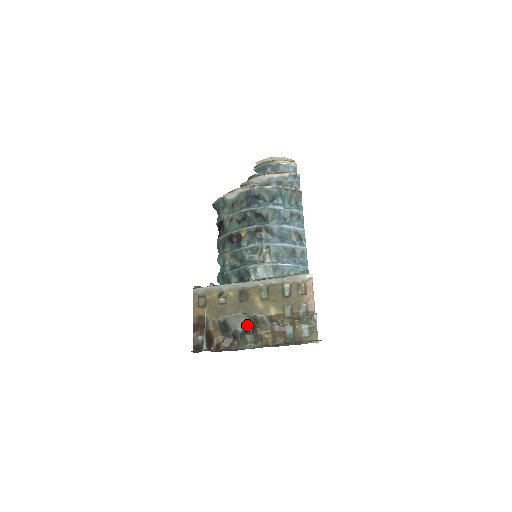
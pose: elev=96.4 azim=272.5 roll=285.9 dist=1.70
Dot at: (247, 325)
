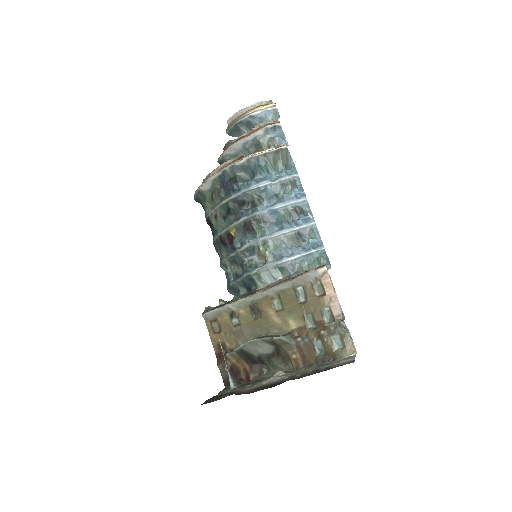
Dot at: (269, 348)
